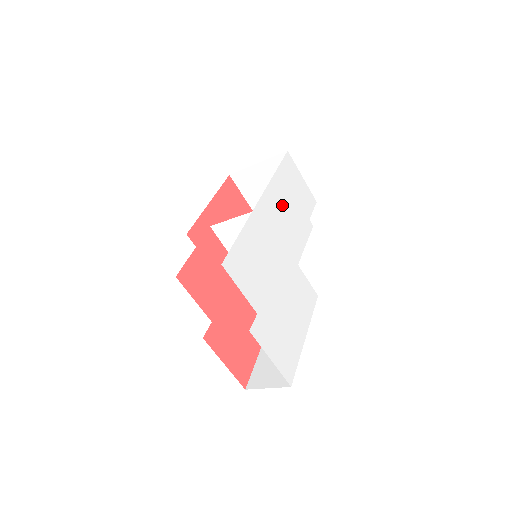
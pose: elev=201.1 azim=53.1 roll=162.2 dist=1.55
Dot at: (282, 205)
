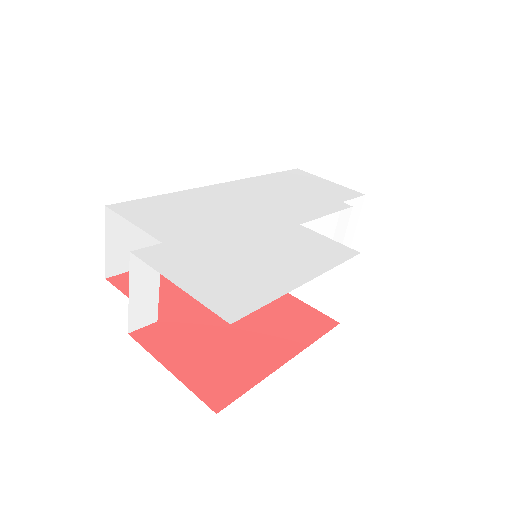
Dot at: (272, 190)
